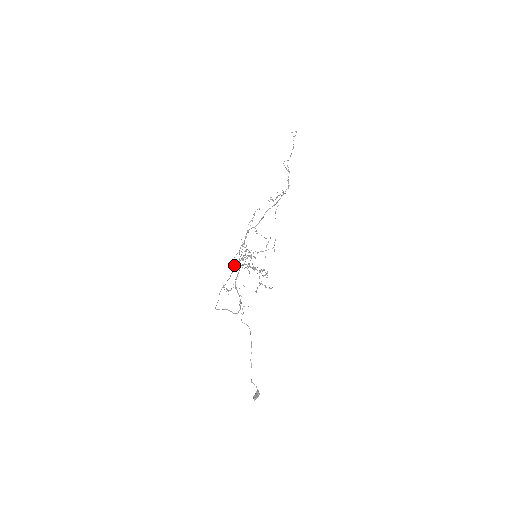
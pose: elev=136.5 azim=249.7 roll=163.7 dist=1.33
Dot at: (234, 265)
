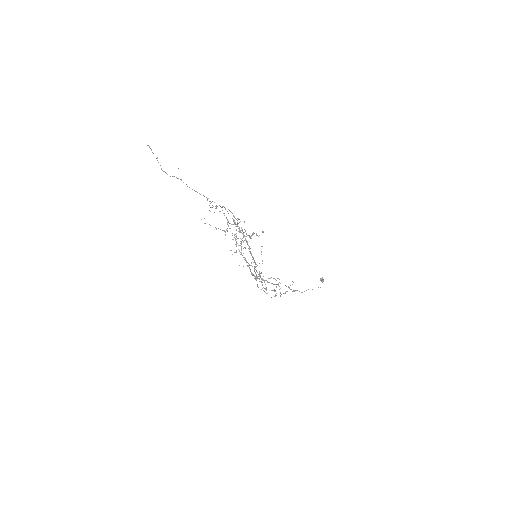
Dot at: occluded
